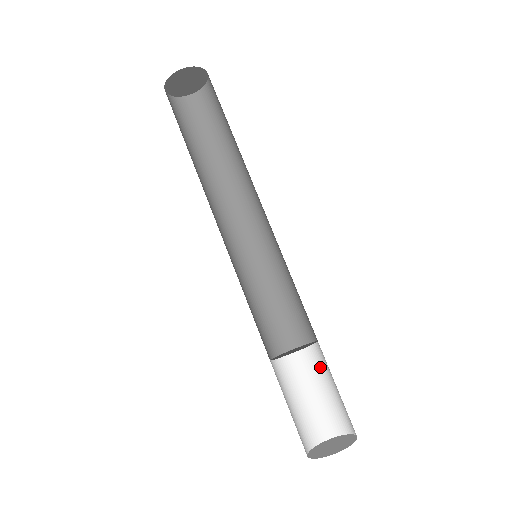
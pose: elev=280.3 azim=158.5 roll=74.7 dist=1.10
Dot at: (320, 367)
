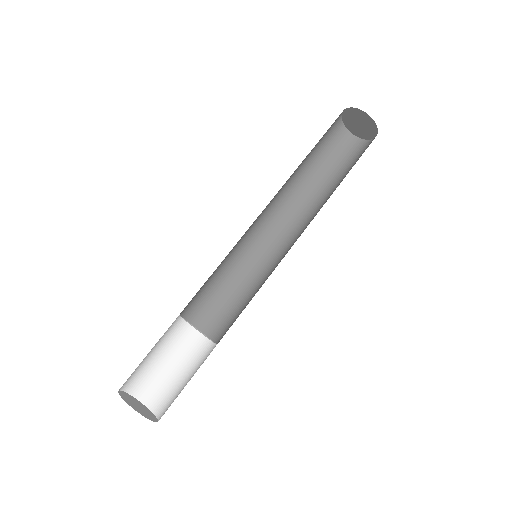
Dot at: (201, 364)
